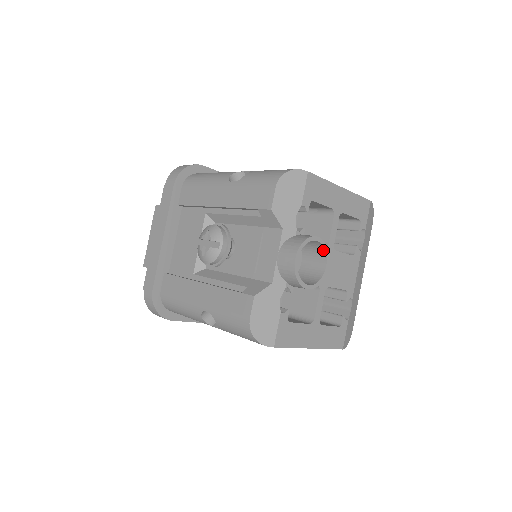
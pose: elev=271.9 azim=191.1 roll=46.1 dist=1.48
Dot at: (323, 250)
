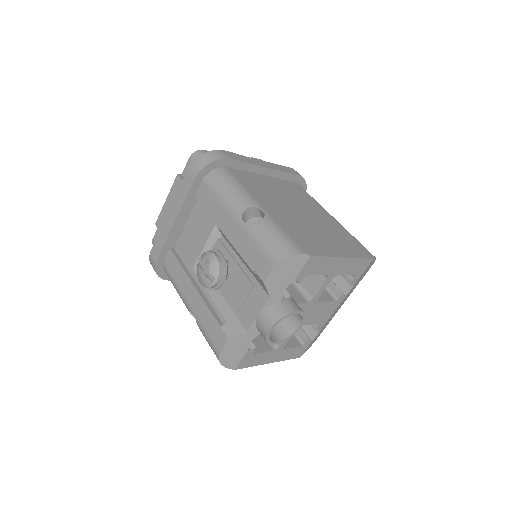
Dot at: (301, 316)
